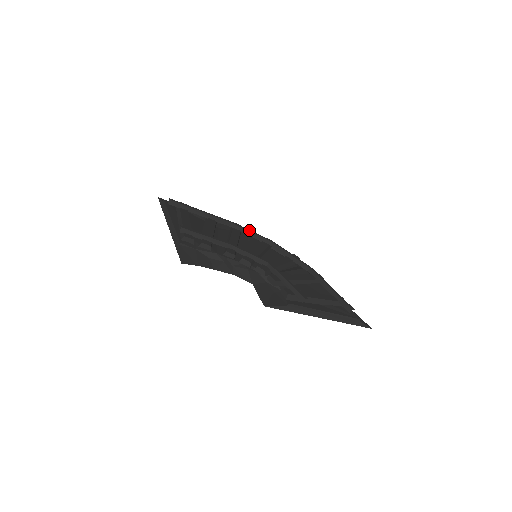
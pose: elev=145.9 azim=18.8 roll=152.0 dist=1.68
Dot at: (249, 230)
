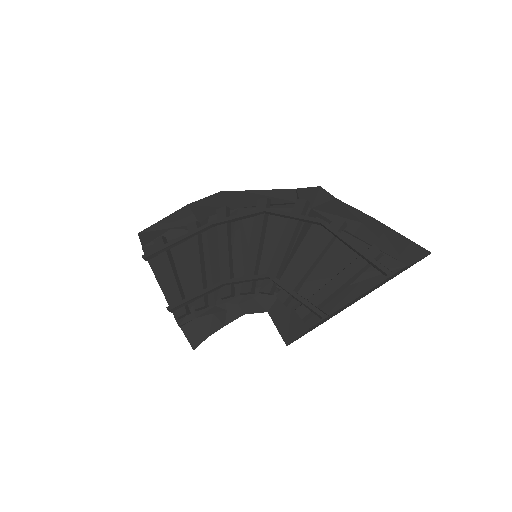
Dot at: (233, 217)
